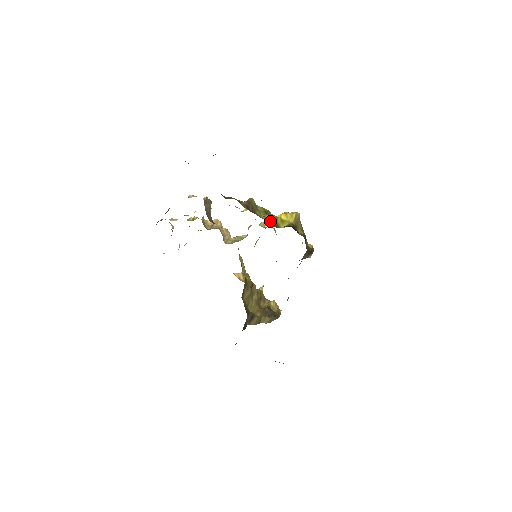
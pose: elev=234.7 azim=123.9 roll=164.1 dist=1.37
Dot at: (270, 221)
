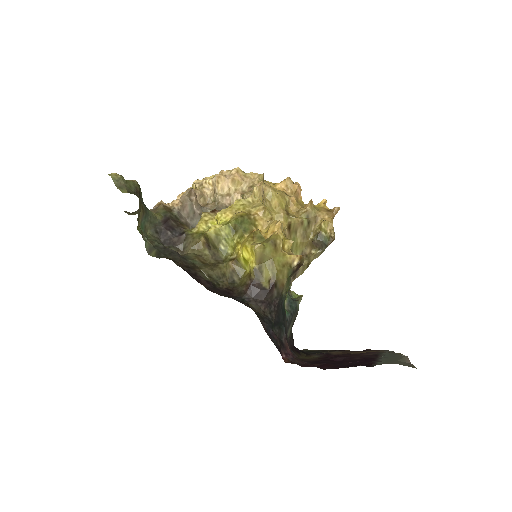
Dot at: (231, 273)
